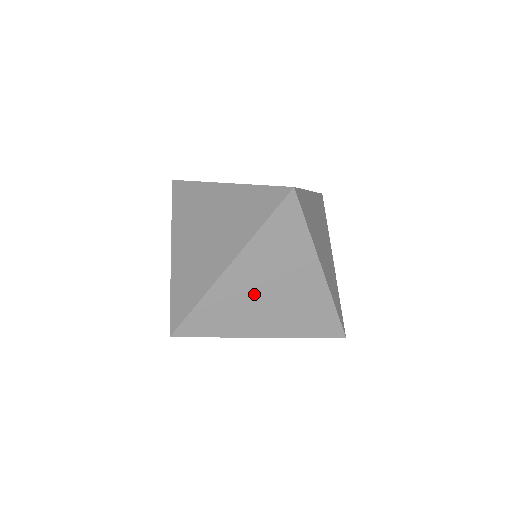
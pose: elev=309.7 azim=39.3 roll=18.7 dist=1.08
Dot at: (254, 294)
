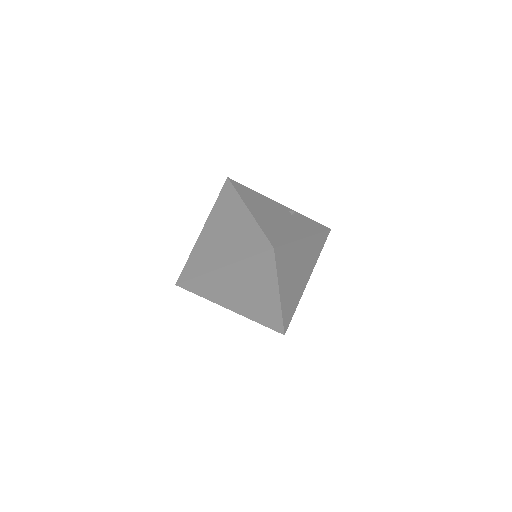
Dot at: (232, 288)
